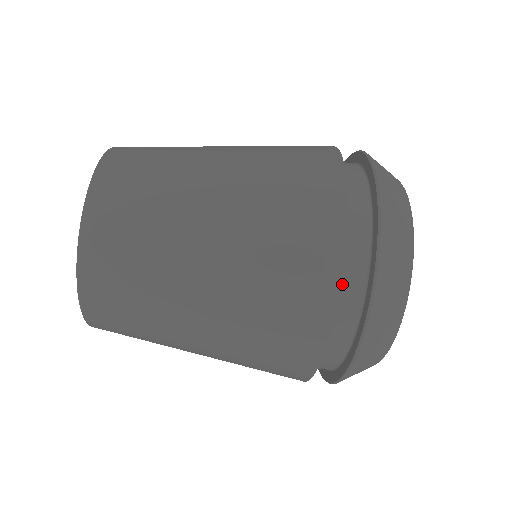
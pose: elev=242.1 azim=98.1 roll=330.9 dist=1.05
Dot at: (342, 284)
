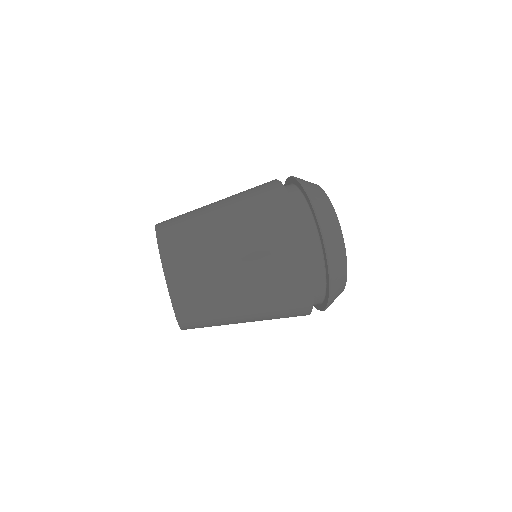
Dot at: (308, 247)
